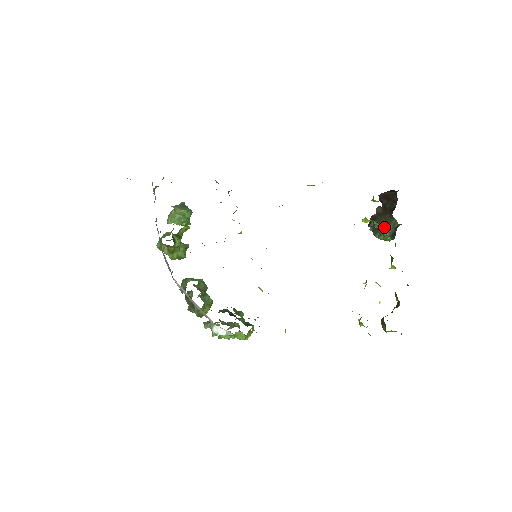
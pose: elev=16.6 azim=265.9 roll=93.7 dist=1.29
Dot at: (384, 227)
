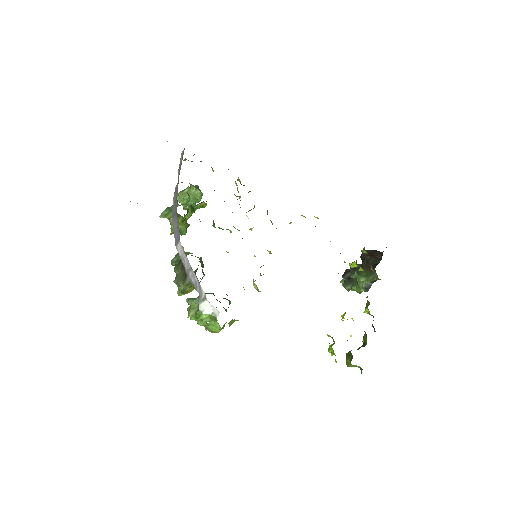
Dot at: (364, 277)
